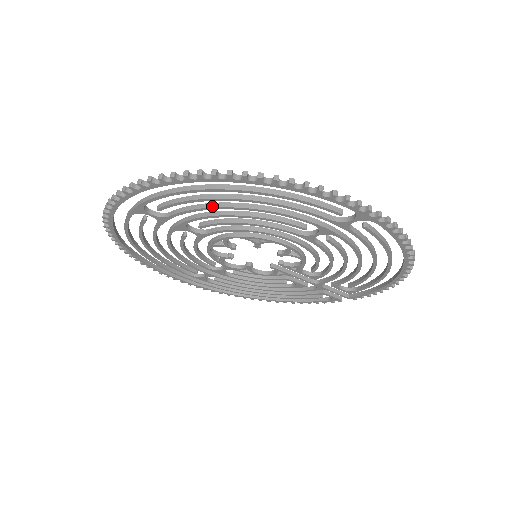
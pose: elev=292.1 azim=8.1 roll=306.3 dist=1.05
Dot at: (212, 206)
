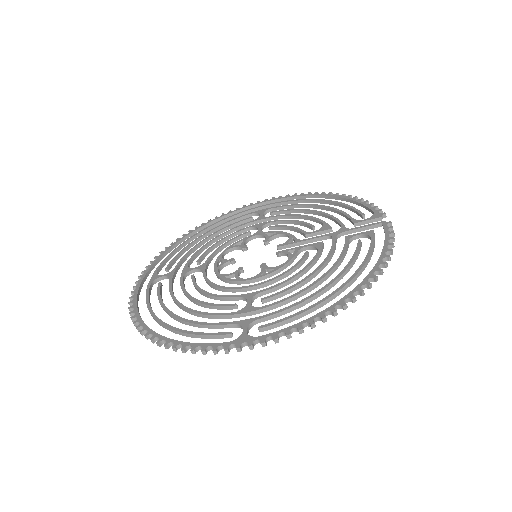
Dot at: occluded
